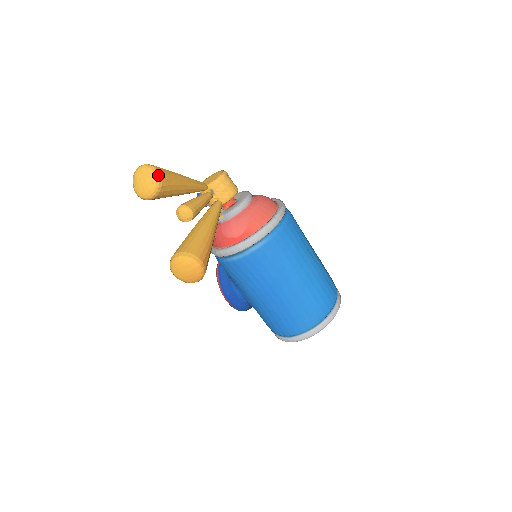
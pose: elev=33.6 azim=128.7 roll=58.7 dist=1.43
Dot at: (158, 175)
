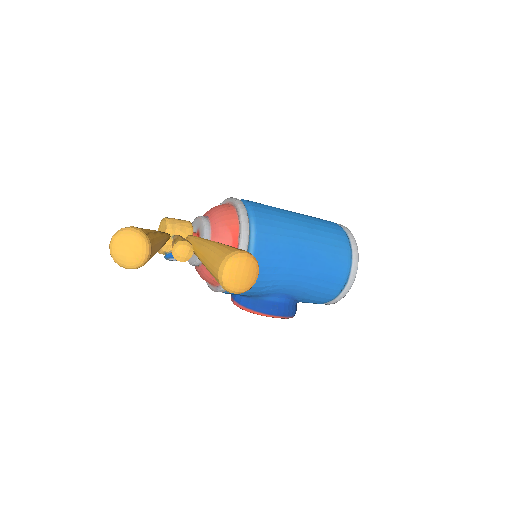
Dot at: (133, 229)
